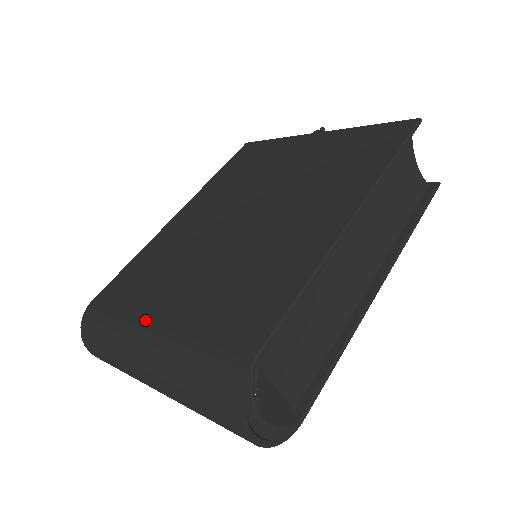
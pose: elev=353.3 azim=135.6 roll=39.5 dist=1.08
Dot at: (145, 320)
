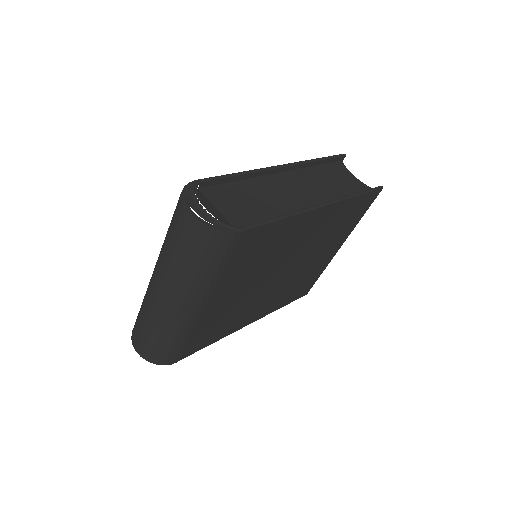
Dot at: occluded
